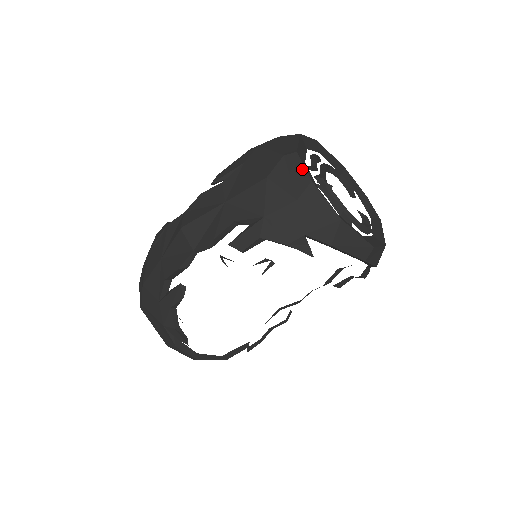
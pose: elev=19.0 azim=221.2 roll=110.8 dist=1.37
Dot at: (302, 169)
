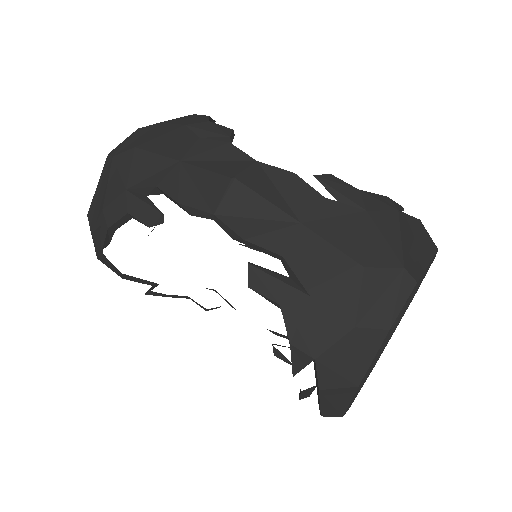
Dot at: (399, 306)
